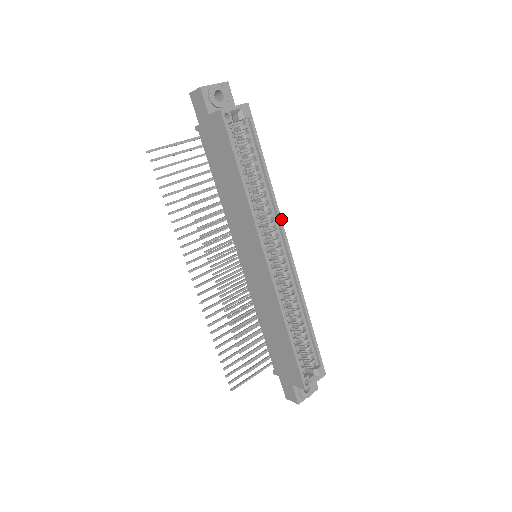
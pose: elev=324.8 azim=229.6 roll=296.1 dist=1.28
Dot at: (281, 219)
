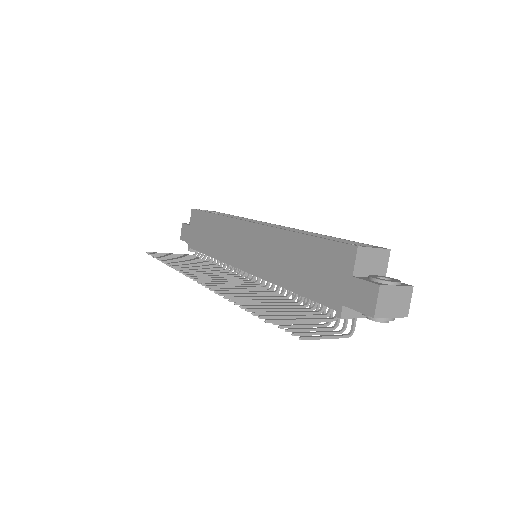
Dot at: (261, 222)
